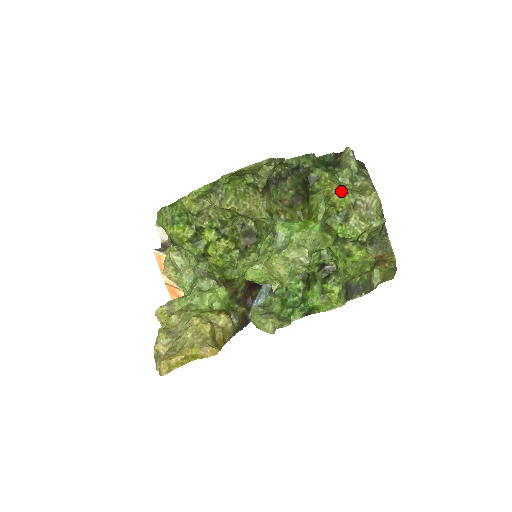
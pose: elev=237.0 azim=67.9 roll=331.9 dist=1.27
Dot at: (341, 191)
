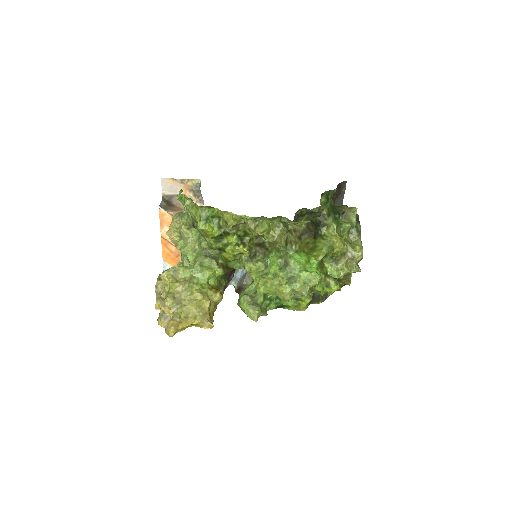
Dot at: (342, 245)
